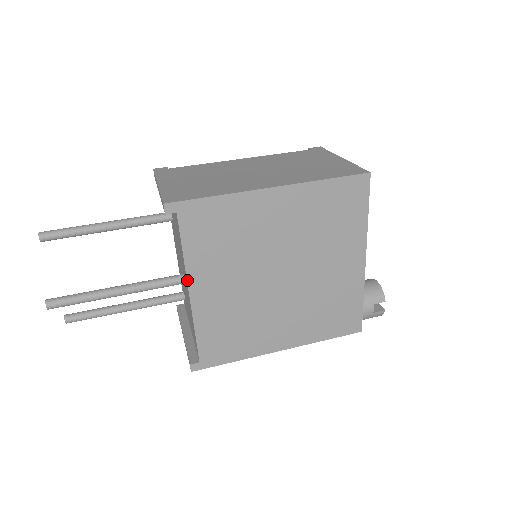
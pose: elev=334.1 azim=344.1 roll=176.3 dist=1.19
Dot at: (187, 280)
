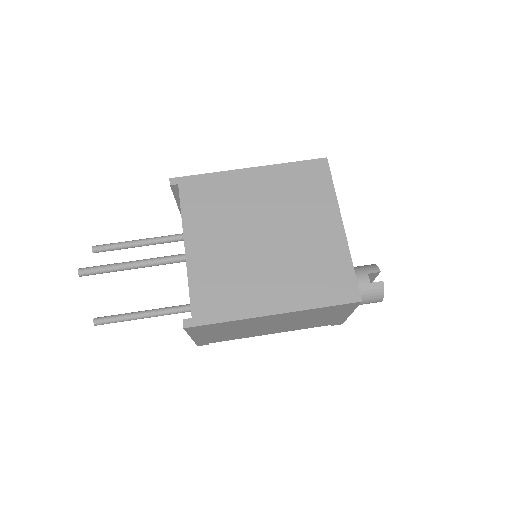
Dot at: (183, 235)
